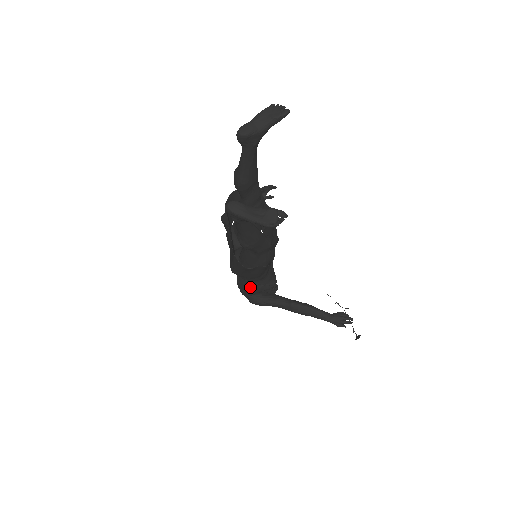
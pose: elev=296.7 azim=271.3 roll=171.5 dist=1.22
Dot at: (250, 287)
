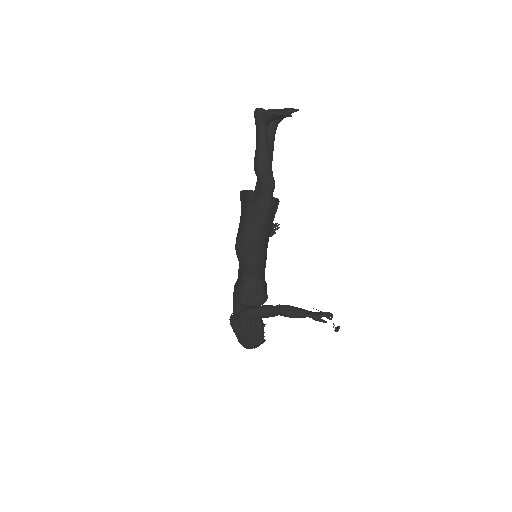
Dot at: (245, 289)
